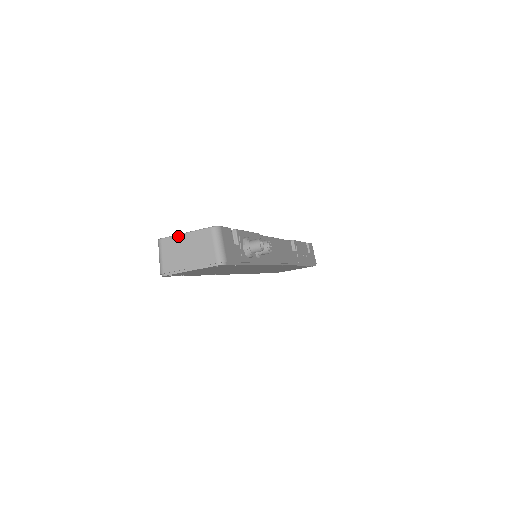
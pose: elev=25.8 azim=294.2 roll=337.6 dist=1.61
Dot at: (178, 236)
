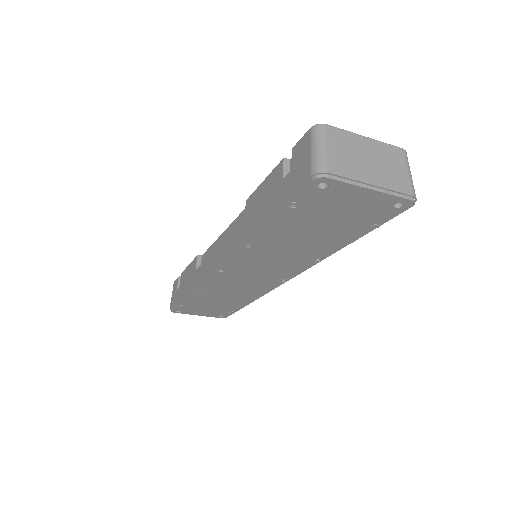
Dot at: (356, 135)
